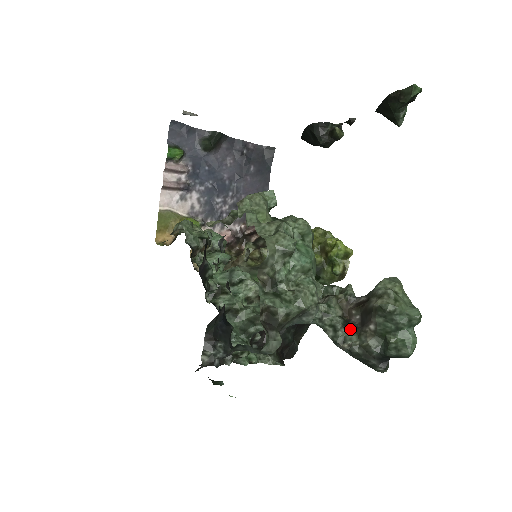
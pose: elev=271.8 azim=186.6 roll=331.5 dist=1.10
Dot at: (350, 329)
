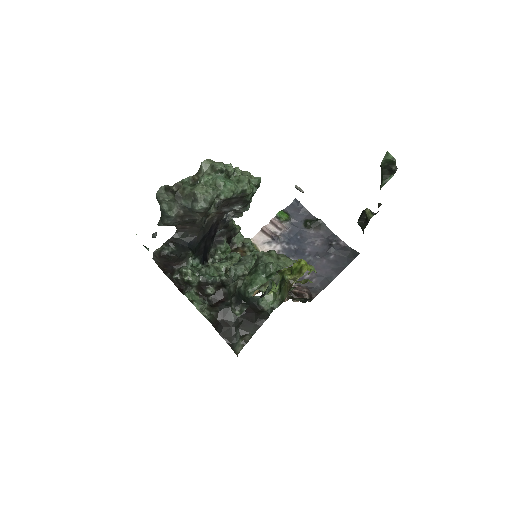
Dot at: occluded
